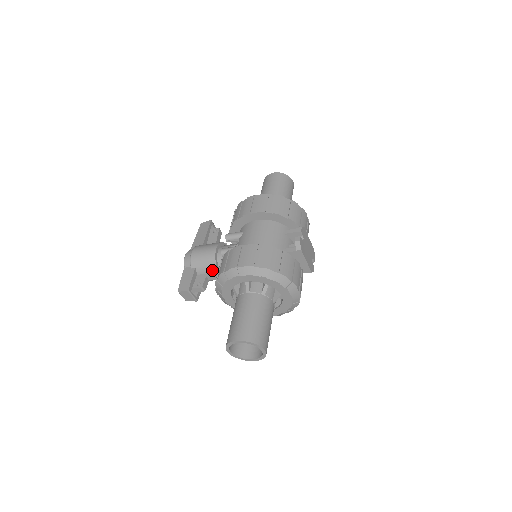
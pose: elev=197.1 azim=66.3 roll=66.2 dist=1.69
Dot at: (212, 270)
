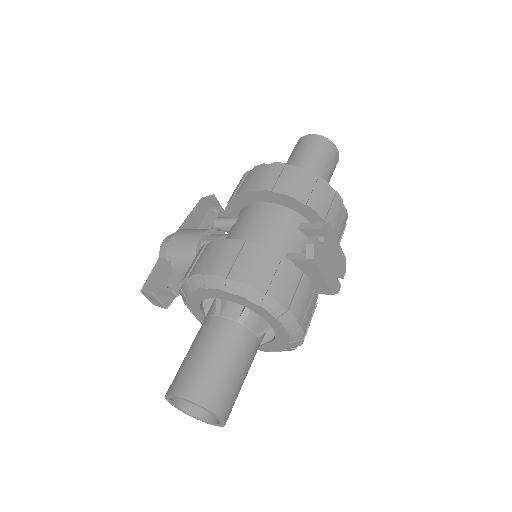
Dot at: occluded
